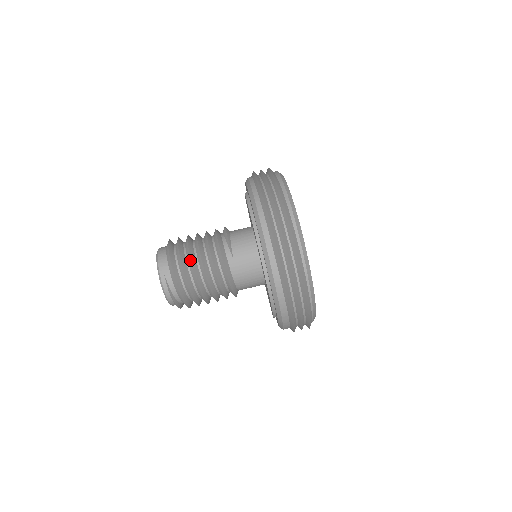
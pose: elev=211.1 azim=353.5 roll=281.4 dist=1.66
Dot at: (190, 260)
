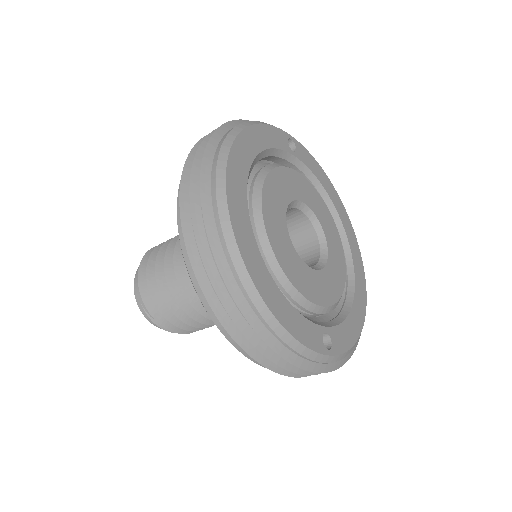
Dot at: occluded
